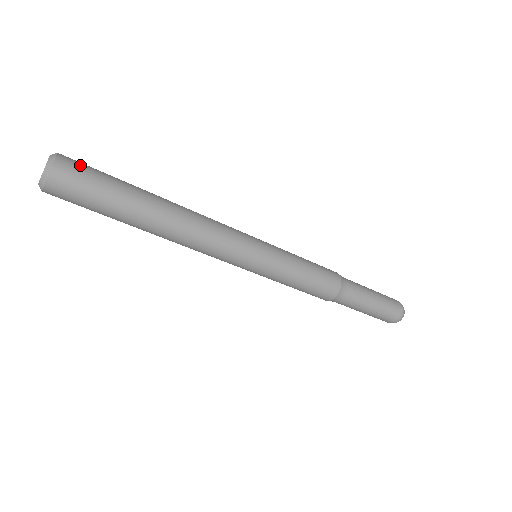
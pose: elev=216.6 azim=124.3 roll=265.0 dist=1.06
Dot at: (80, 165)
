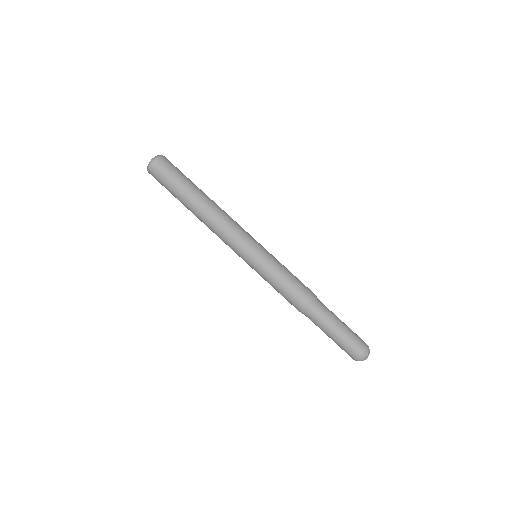
Dot at: occluded
